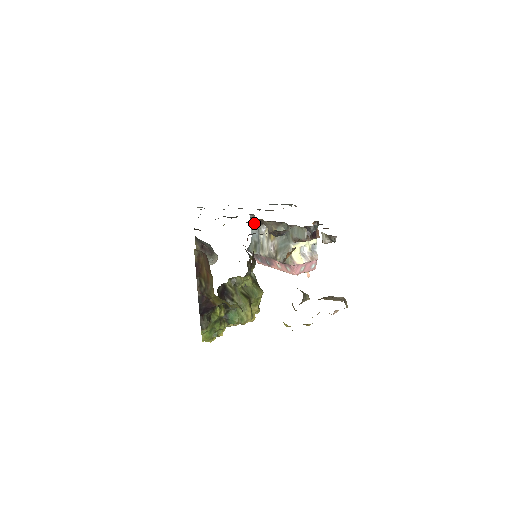
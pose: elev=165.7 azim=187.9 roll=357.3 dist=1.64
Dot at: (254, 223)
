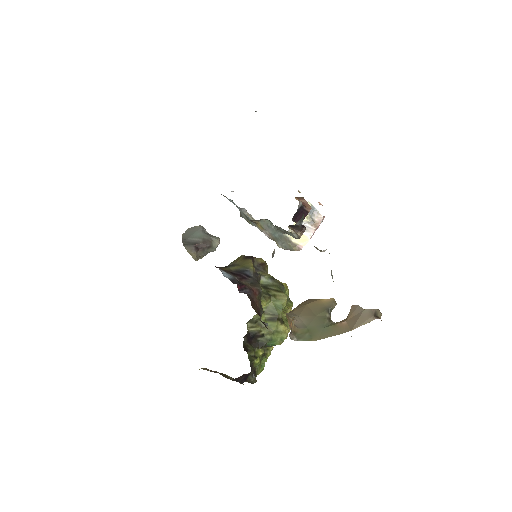
Dot at: (230, 200)
